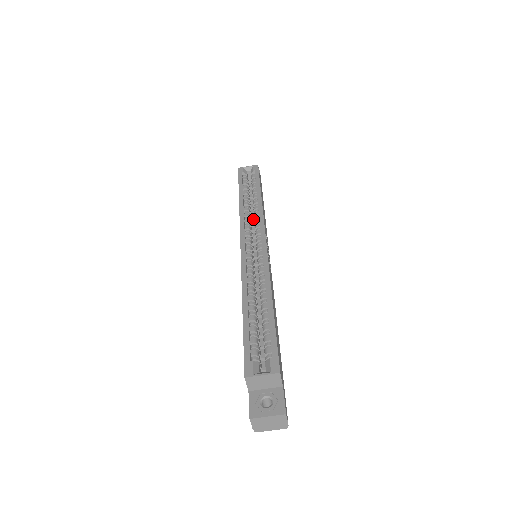
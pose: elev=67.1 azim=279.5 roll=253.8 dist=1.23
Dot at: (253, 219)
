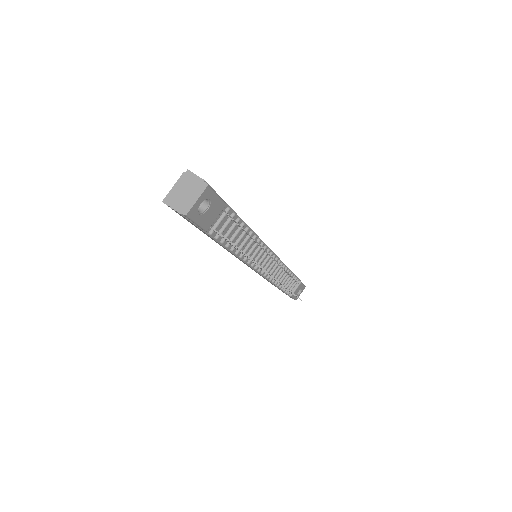
Dot at: occluded
